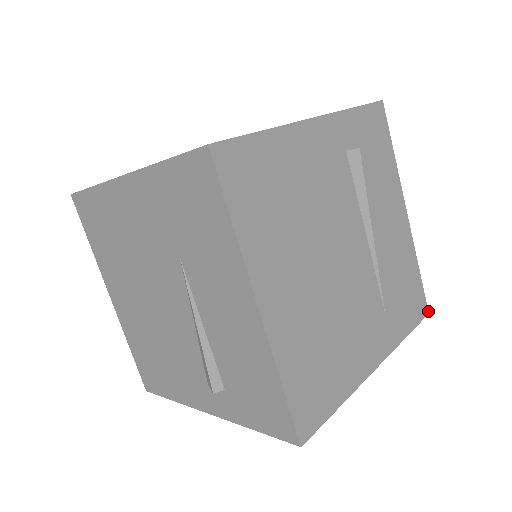
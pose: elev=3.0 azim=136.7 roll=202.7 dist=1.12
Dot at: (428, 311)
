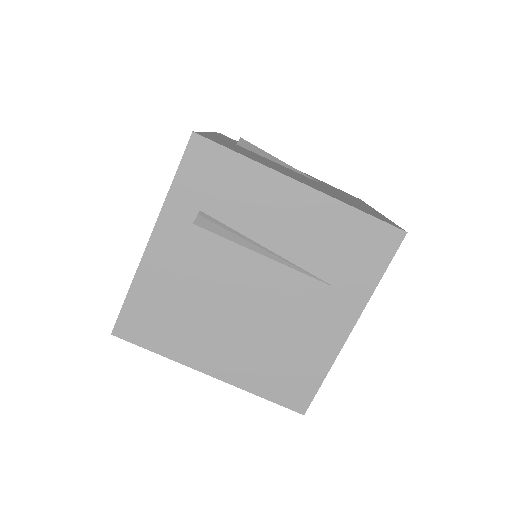
Dot at: (404, 231)
